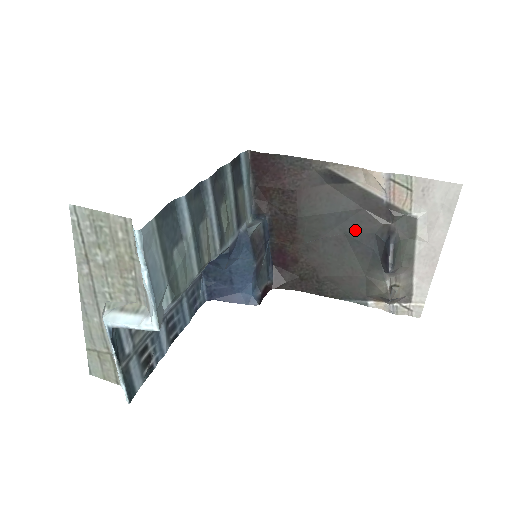
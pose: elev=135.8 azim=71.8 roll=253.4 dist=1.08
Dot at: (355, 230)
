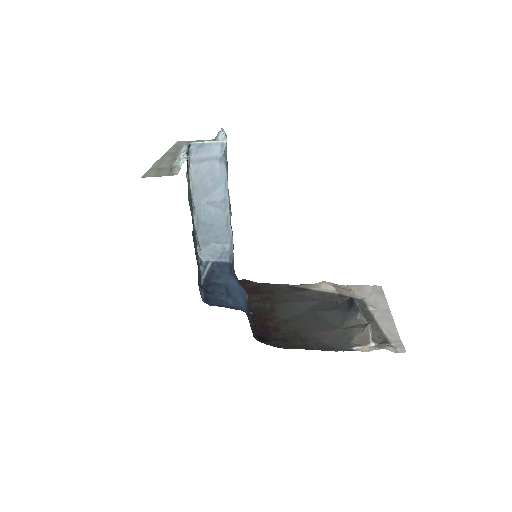
Dot at: (322, 309)
